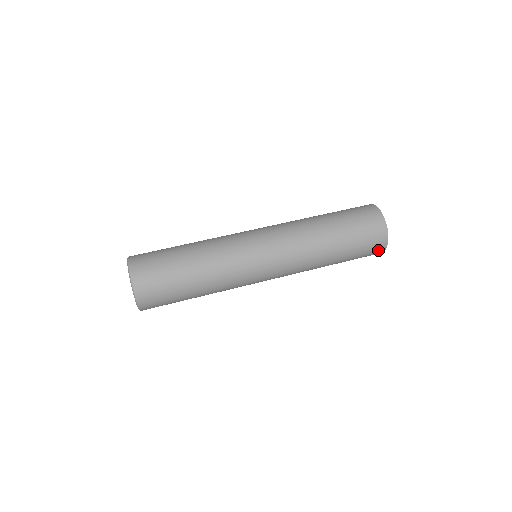
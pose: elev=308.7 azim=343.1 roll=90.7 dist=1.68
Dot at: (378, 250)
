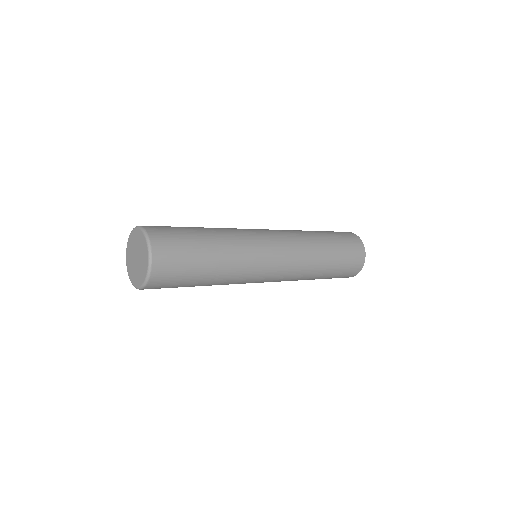
Dot at: (350, 275)
